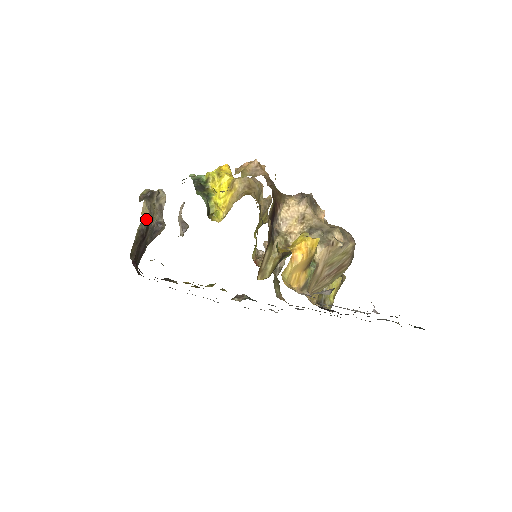
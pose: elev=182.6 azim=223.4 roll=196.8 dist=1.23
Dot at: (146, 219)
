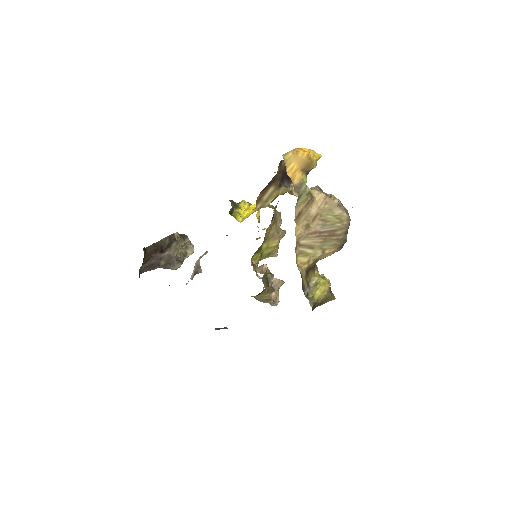
Dot at: (172, 238)
